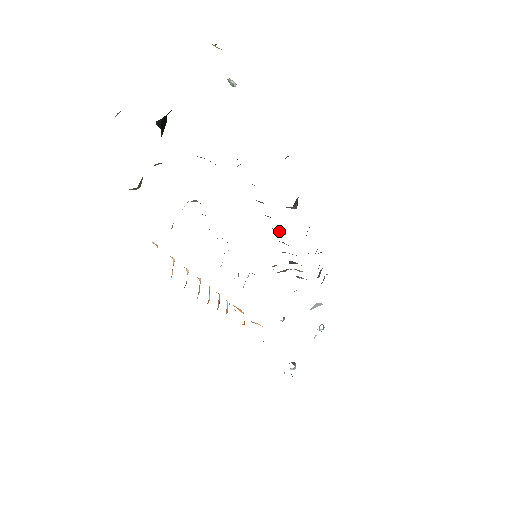
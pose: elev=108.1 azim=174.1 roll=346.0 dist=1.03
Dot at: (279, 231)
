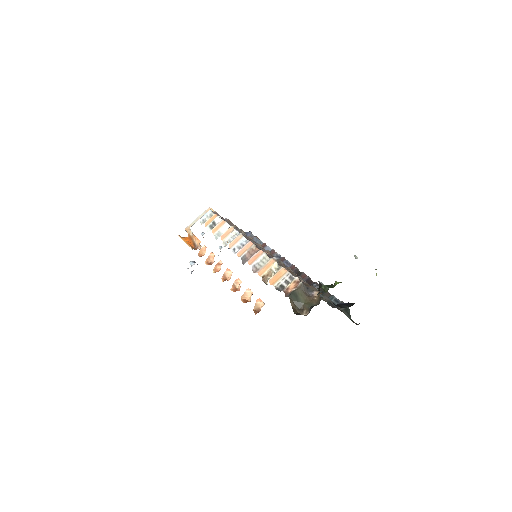
Dot at: occluded
